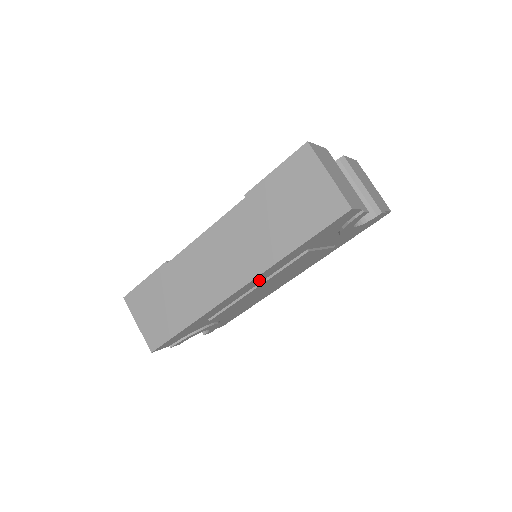
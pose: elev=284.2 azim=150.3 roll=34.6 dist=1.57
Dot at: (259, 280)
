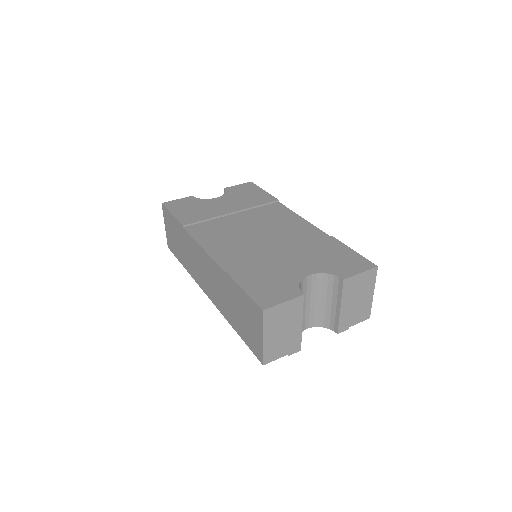
Dot at: occluded
